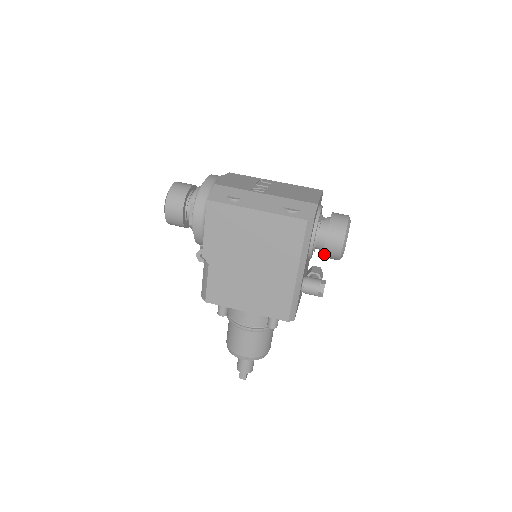
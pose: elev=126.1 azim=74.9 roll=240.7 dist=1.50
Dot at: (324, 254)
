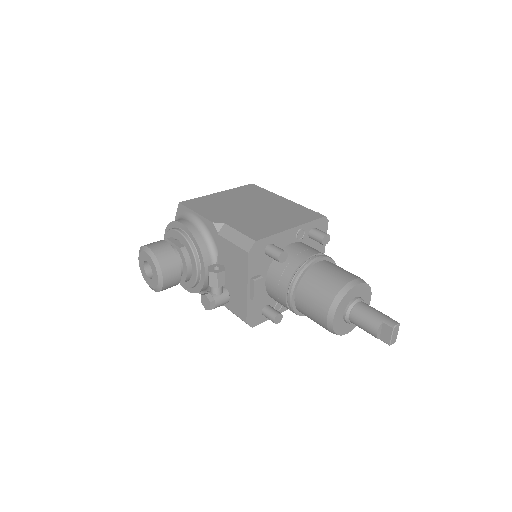
Dot at: occluded
